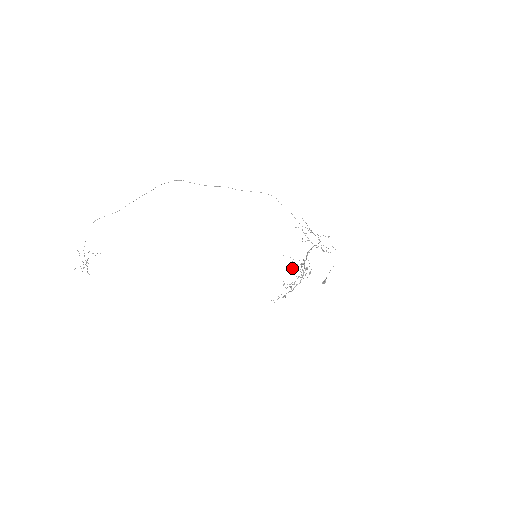
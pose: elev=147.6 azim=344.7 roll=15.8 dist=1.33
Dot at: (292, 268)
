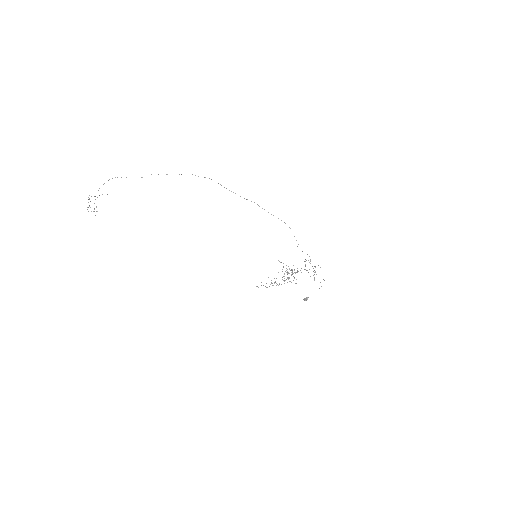
Dot at: occluded
